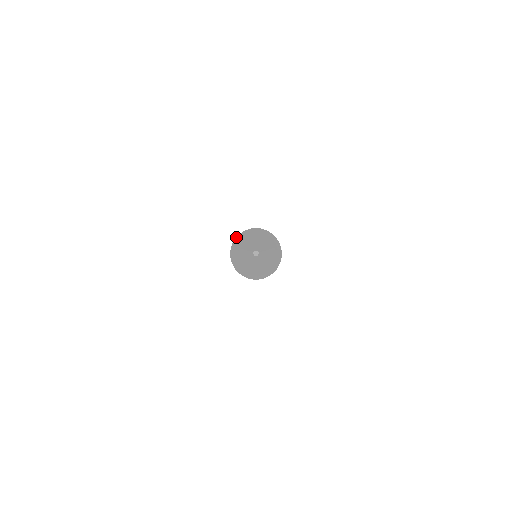
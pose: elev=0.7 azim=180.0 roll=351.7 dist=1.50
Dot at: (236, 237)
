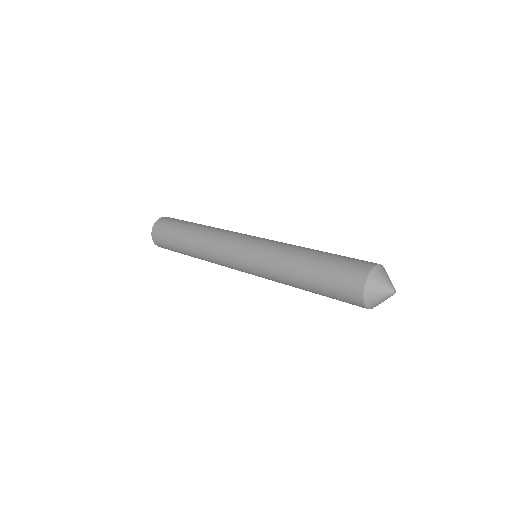
Dot at: (369, 274)
